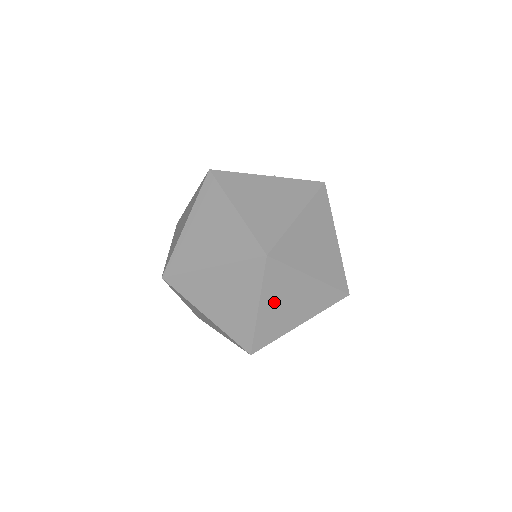
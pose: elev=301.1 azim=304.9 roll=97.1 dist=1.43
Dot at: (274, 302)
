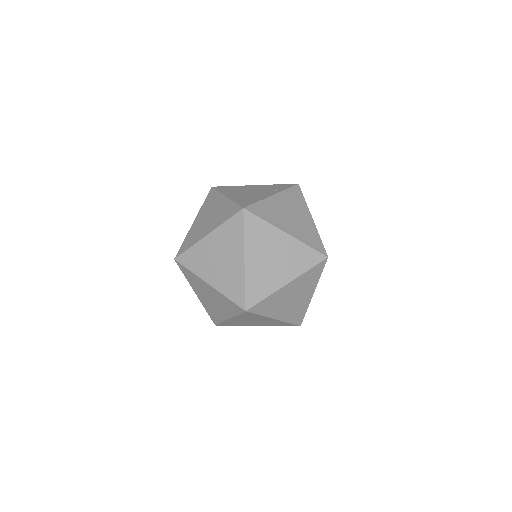
Dot at: (201, 293)
